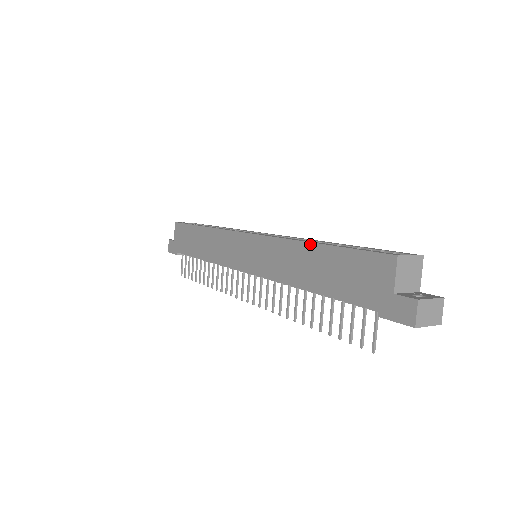
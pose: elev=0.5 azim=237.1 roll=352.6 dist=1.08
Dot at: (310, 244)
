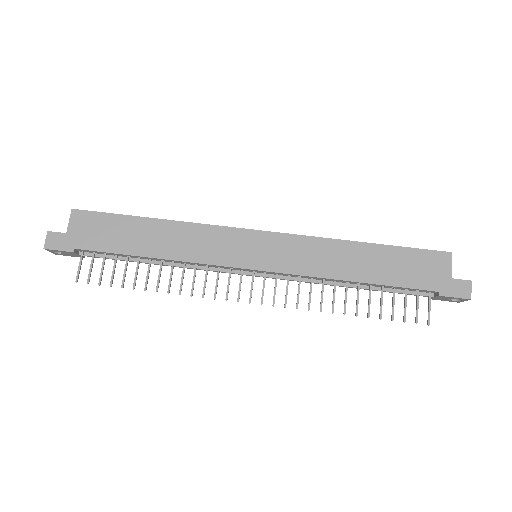
Dot at: (360, 243)
